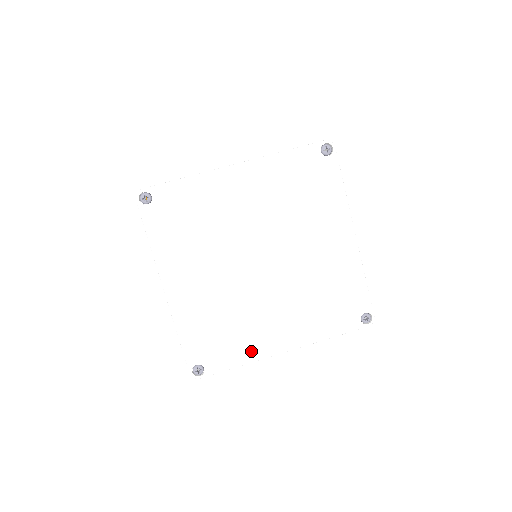
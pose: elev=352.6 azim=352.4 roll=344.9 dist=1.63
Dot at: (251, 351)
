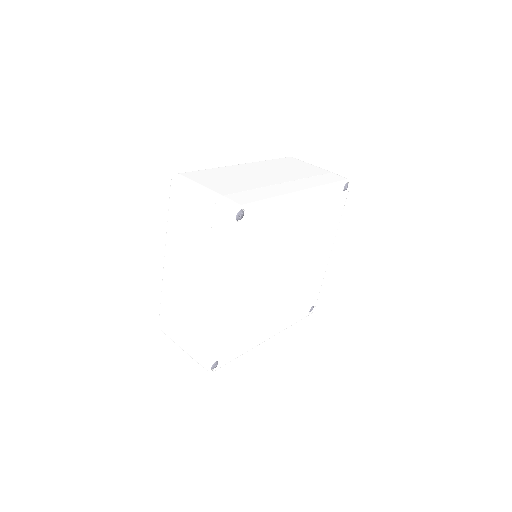
Dot at: (251, 343)
